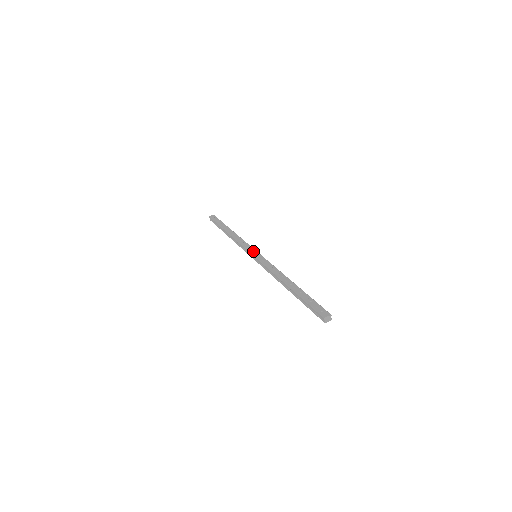
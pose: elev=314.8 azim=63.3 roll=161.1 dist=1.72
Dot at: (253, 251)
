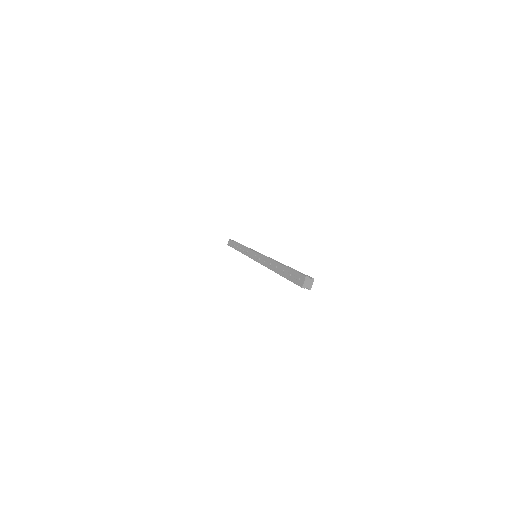
Dot at: (251, 254)
